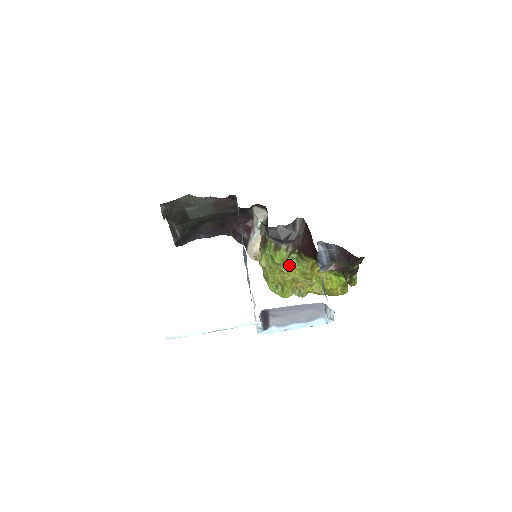
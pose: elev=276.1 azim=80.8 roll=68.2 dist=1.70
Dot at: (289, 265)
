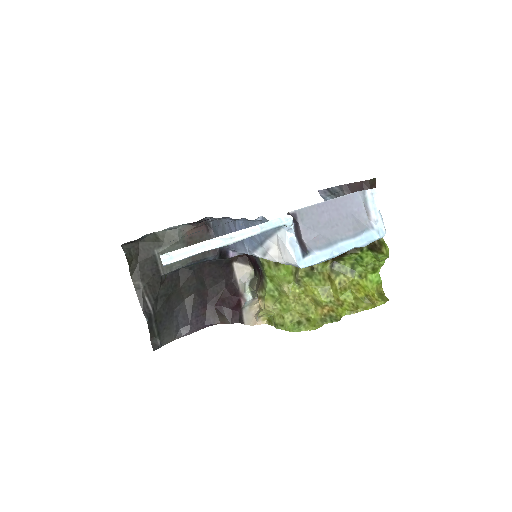
Dot at: (301, 283)
